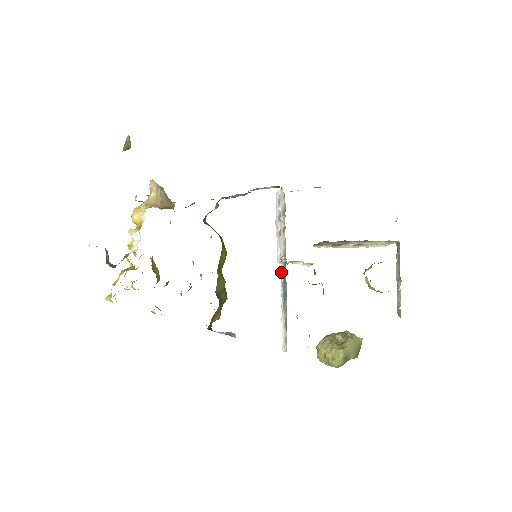
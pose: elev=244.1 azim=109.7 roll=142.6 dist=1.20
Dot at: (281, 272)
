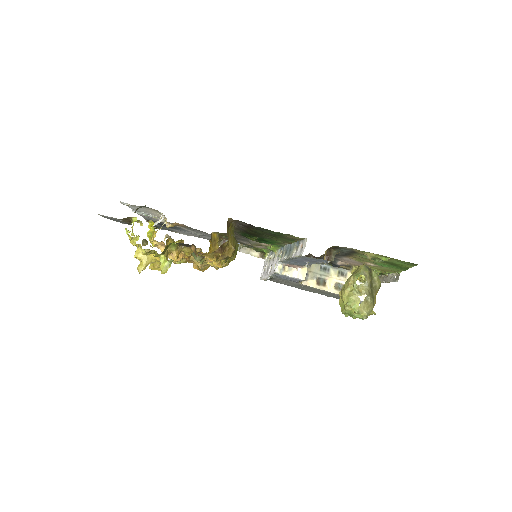
Dot at: (280, 260)
